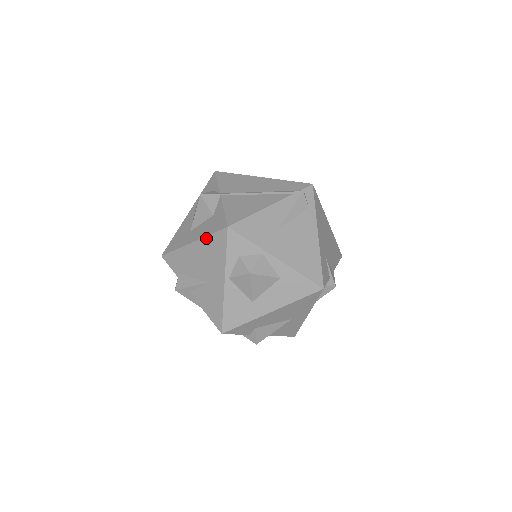
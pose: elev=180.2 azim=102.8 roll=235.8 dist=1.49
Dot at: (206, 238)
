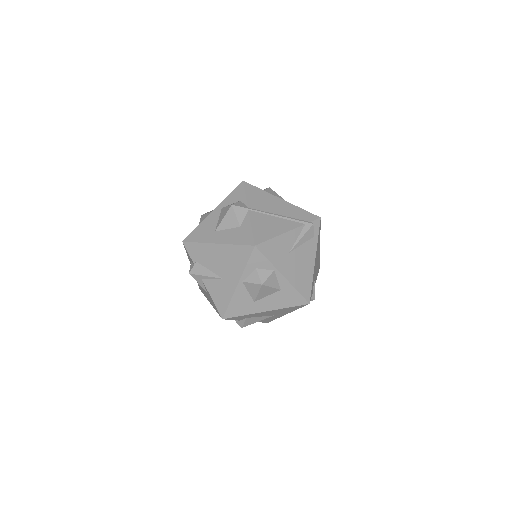
Dot at: (232, 246)
